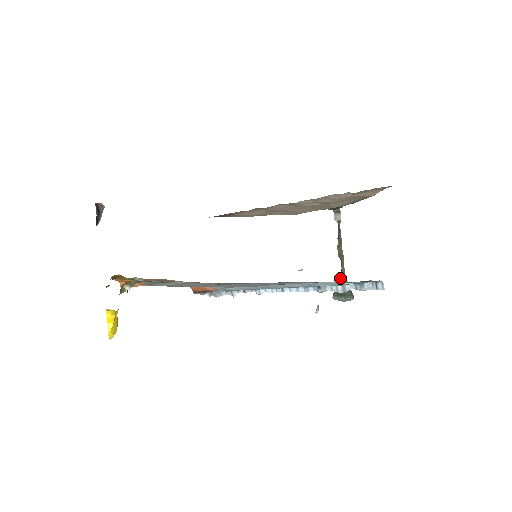
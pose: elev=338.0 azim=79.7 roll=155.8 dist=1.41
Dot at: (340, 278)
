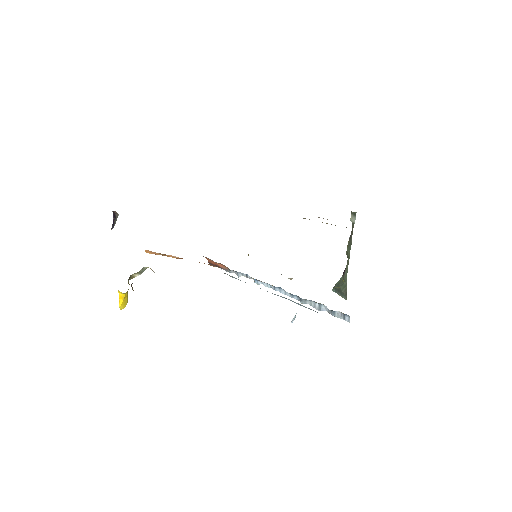
Dot at: (343, 274)
